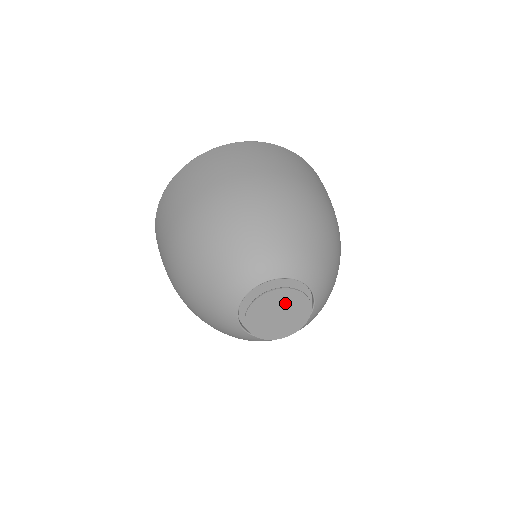
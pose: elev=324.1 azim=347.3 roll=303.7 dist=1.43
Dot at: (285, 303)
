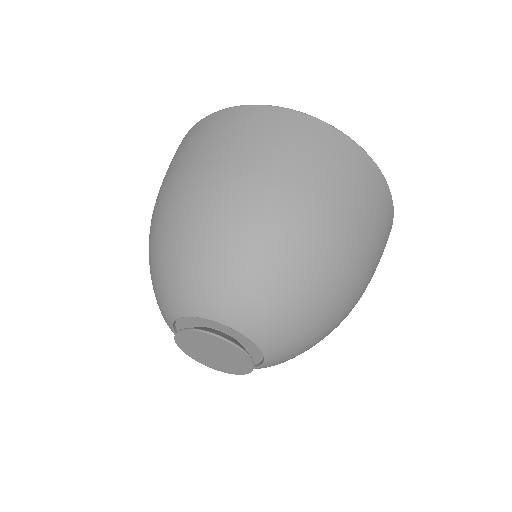
Dot at: (231, 356)
